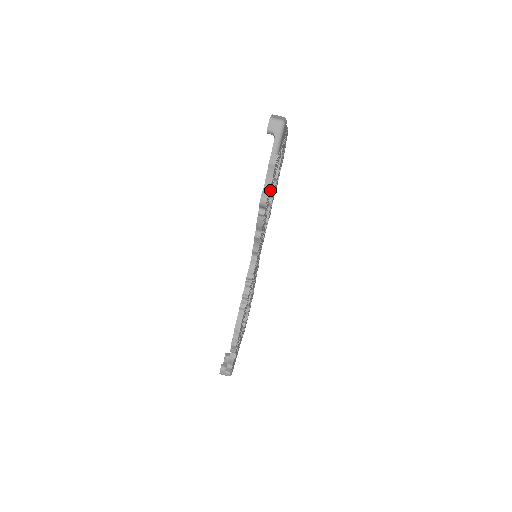
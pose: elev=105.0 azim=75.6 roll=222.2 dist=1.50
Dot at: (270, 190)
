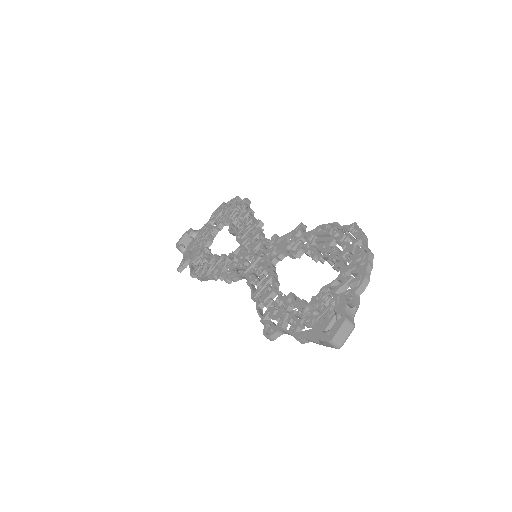
Dot at: (287, 323)
